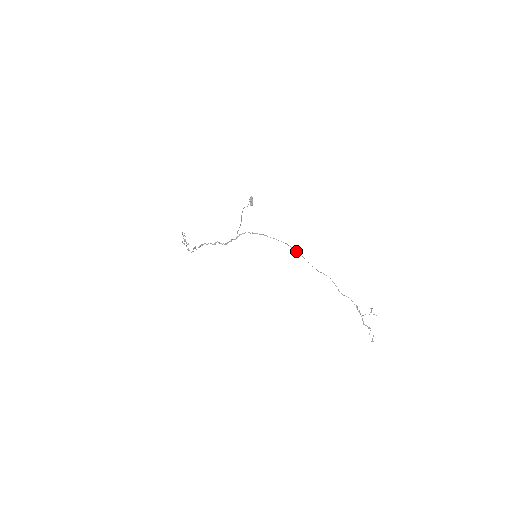
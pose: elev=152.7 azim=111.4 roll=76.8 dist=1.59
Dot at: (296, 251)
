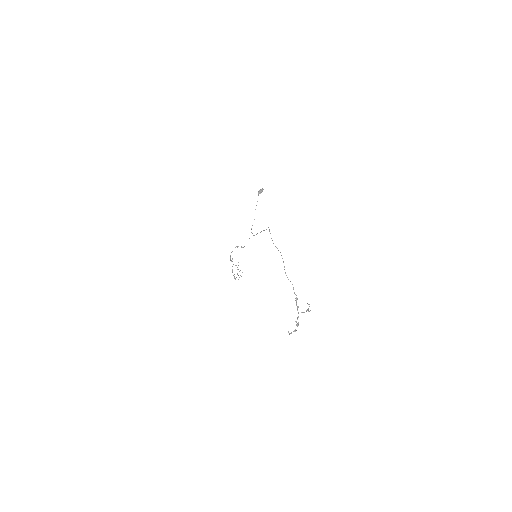
Dot at: (269, 230)
